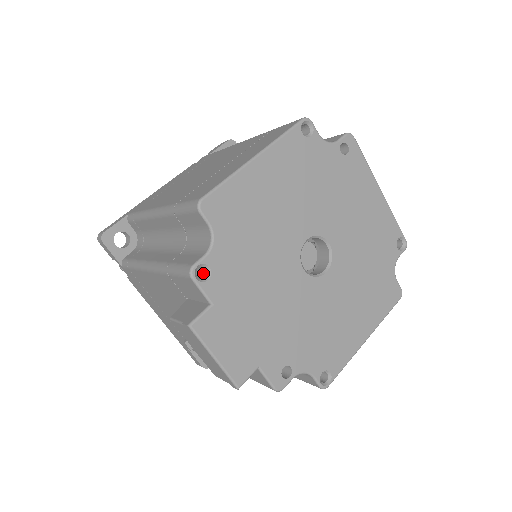
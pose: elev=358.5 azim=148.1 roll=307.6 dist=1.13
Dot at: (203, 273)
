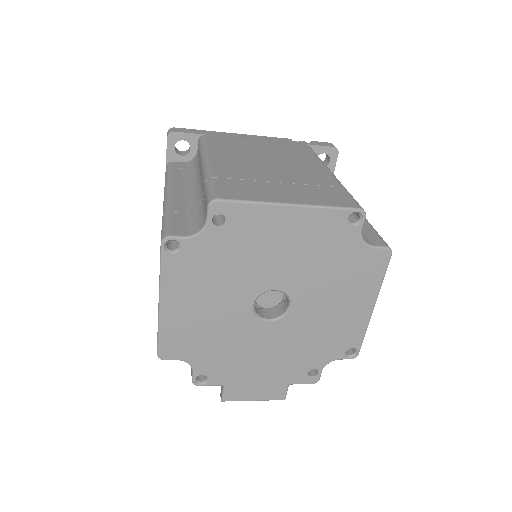
Dot at: occluded
